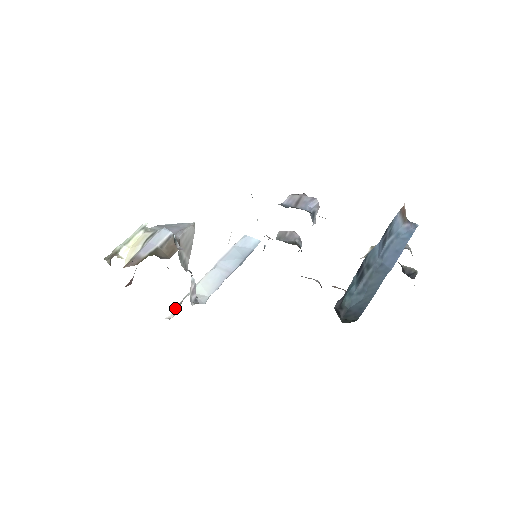
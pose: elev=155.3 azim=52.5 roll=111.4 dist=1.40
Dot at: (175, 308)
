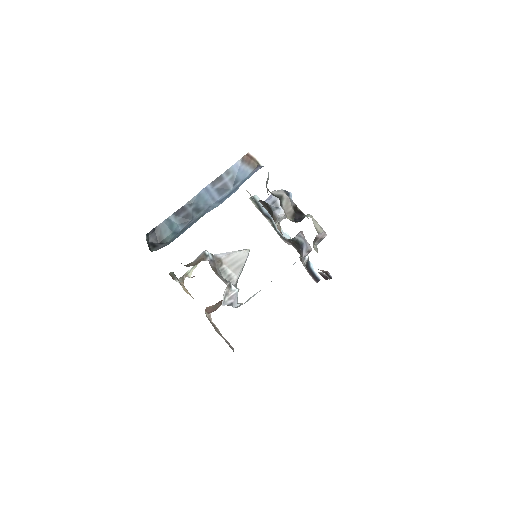
Dot at: occluded
